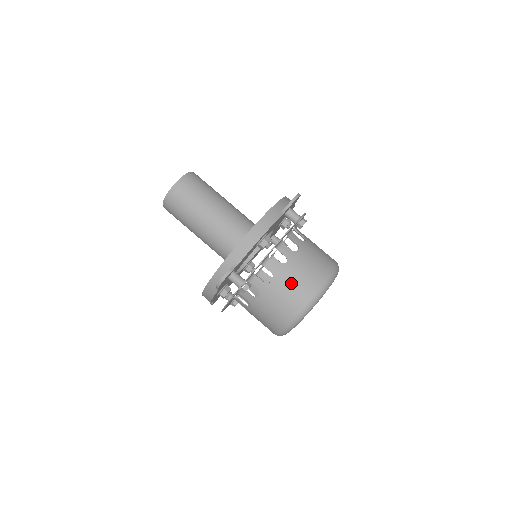
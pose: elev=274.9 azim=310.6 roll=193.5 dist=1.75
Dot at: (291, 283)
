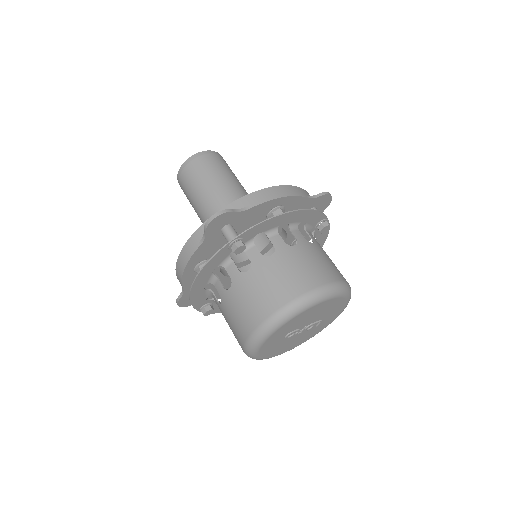
Dot at: (294, 265)
